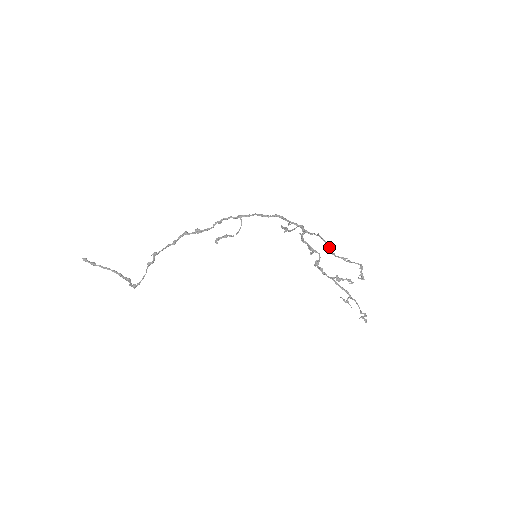
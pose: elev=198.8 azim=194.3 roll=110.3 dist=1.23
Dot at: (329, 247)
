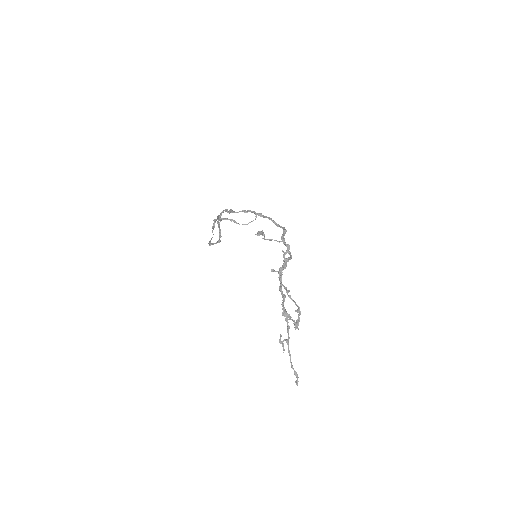
Dot at: (280, 270)
